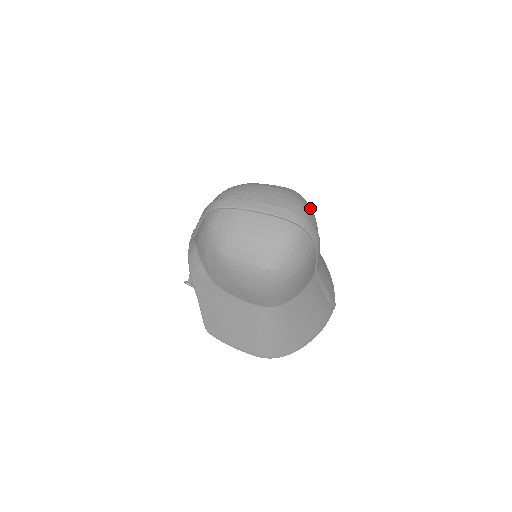
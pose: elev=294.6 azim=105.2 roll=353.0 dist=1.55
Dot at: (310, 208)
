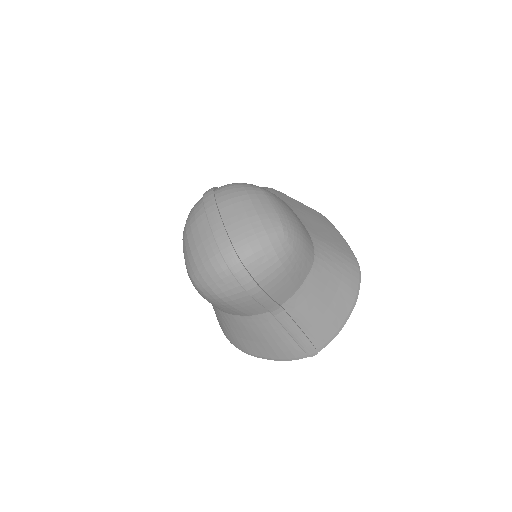
Dot at: (272, 255)
